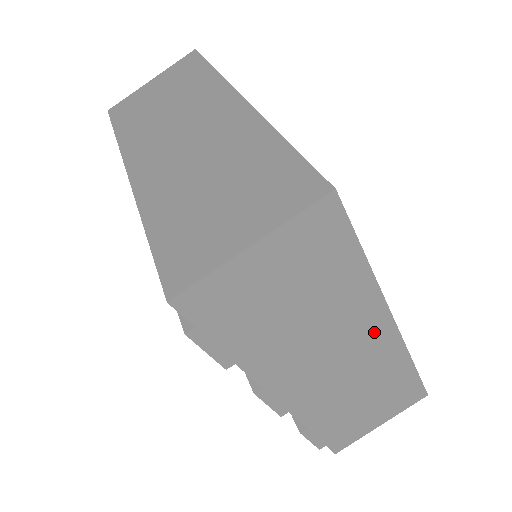
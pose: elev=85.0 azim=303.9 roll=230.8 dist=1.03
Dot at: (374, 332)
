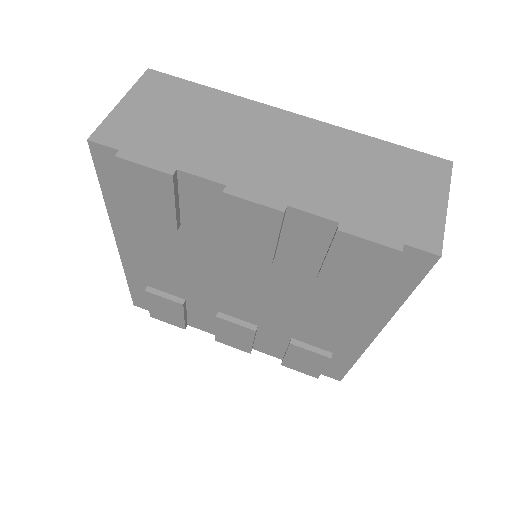
Dot at: (283, 123)
